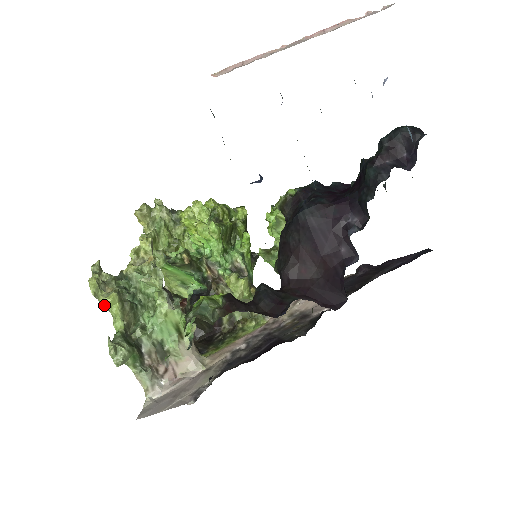
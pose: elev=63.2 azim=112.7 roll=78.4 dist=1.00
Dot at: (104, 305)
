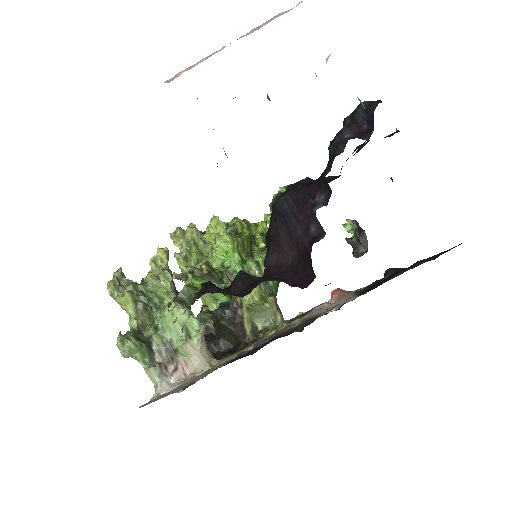
Dot at: (120, 305)
